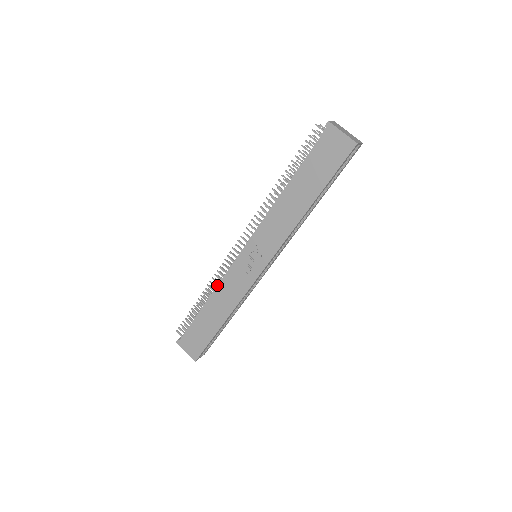
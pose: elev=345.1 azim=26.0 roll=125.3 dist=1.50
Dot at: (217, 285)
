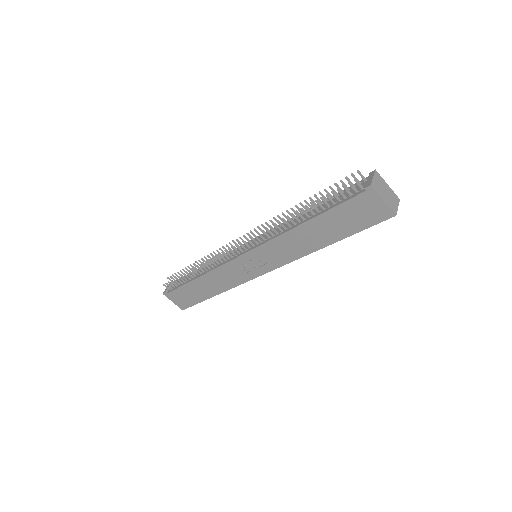
Dot at: (211, 270)
